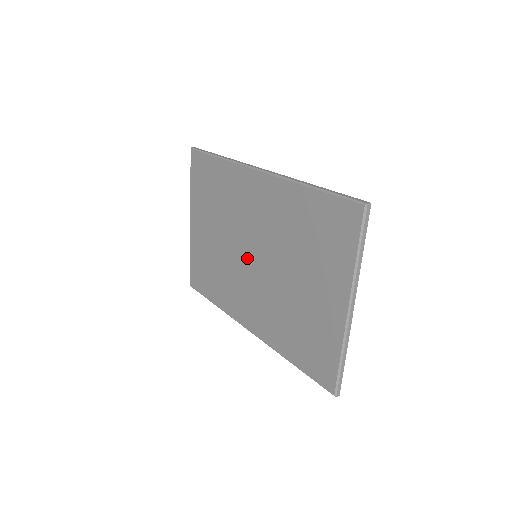
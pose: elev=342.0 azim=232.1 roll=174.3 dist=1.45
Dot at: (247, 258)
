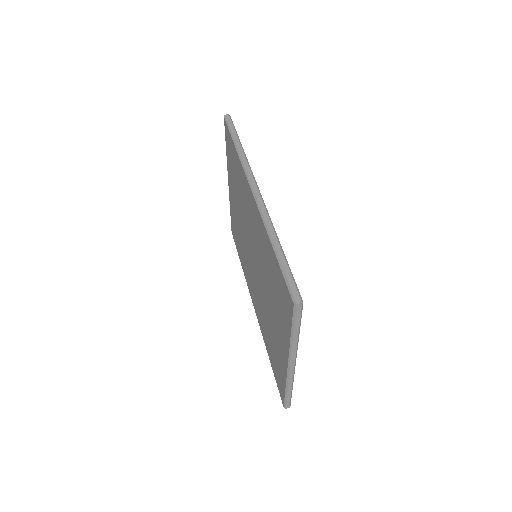
Dot at: (250, 253)
